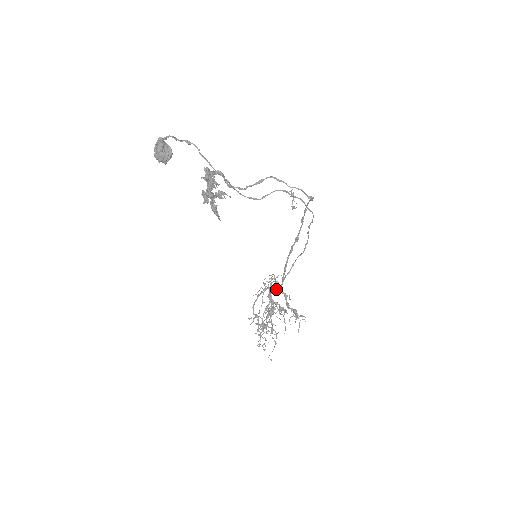
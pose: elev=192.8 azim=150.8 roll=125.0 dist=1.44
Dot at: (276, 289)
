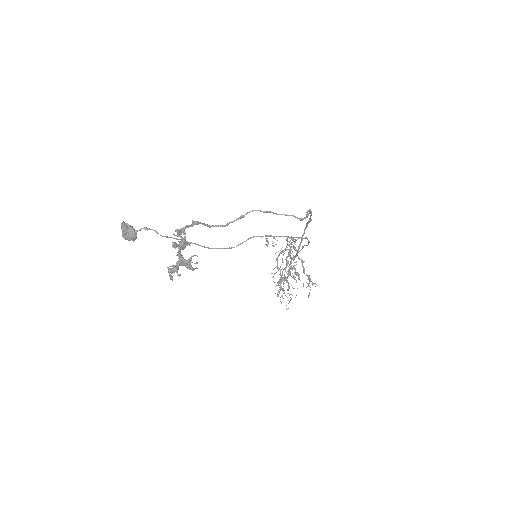
Dot at: (293, 256)
